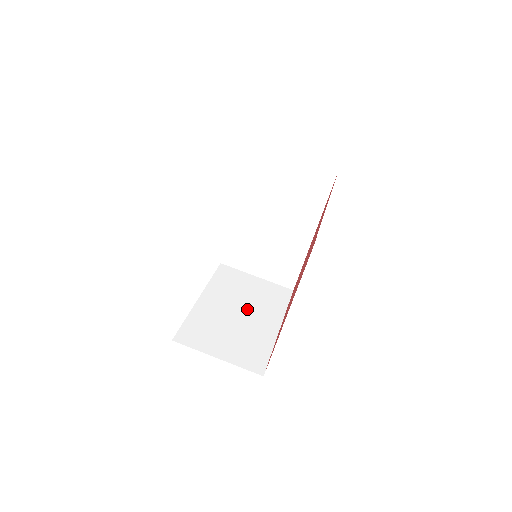
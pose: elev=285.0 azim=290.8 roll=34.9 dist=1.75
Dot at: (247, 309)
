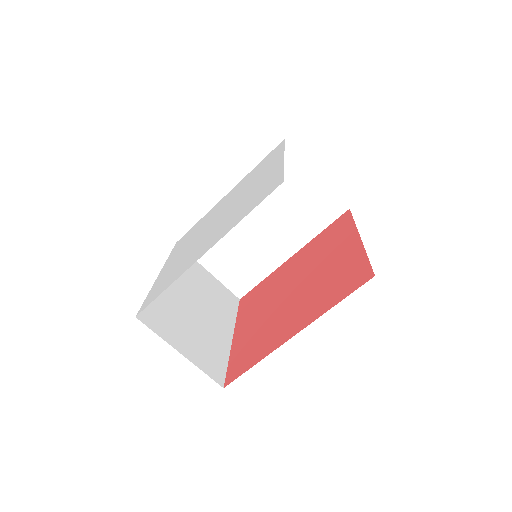
Dot at: (204, 305)
